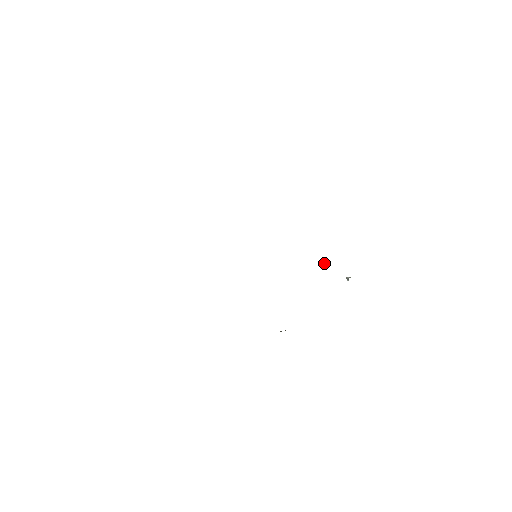
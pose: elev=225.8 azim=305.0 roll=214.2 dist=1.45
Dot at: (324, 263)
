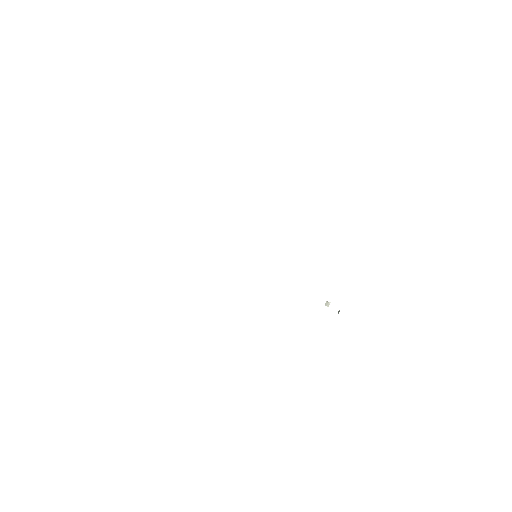
Dot at: (327, 302)
